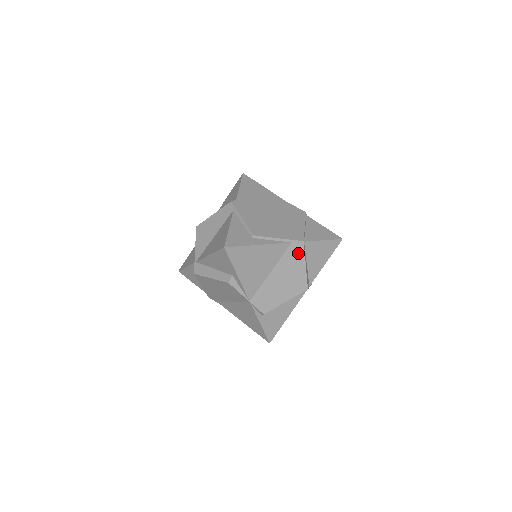
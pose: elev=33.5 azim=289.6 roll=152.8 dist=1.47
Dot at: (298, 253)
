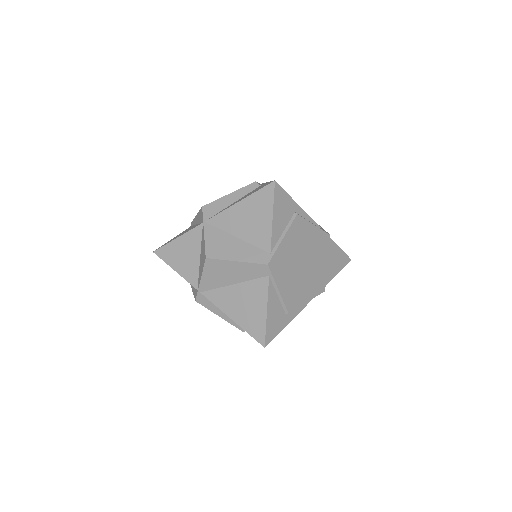
Dot at: occluded
